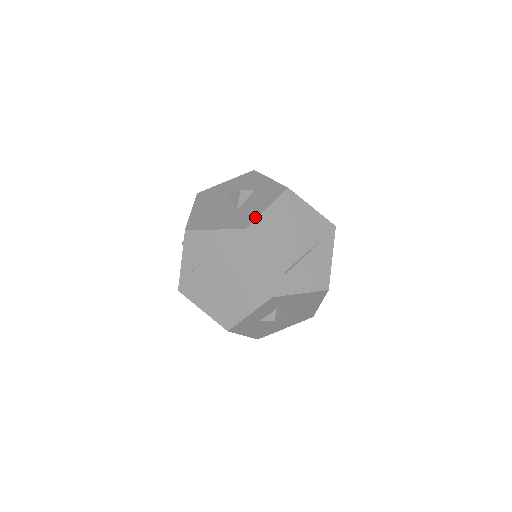
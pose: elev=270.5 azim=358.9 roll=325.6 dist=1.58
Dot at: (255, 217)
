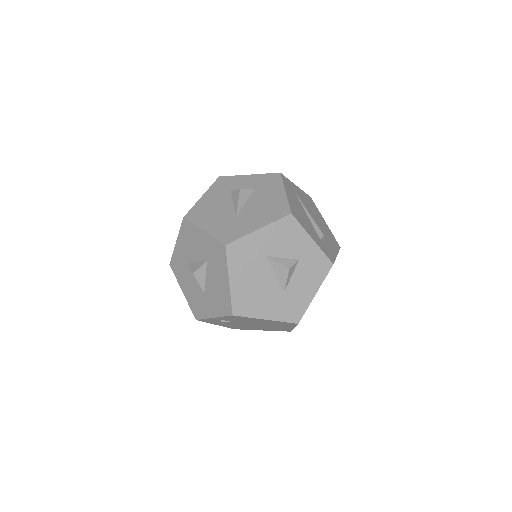
Dot at: (306, 308)
